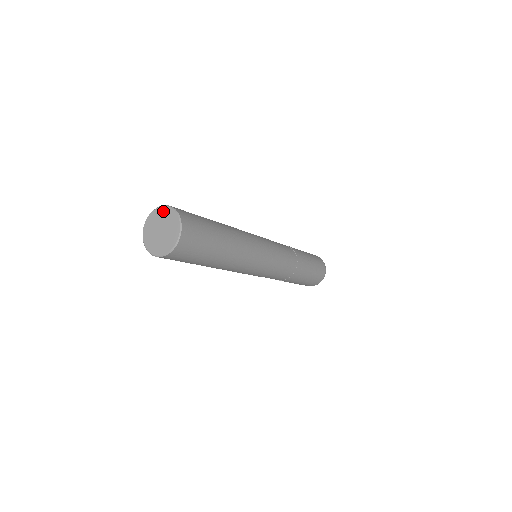
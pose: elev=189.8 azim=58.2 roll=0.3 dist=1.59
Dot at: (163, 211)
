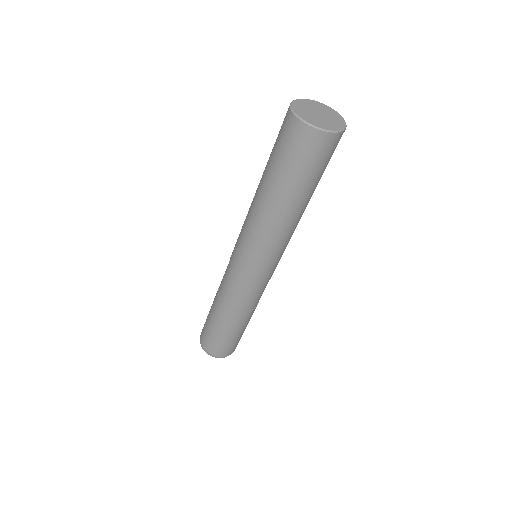
Dot at: (320, 104)
